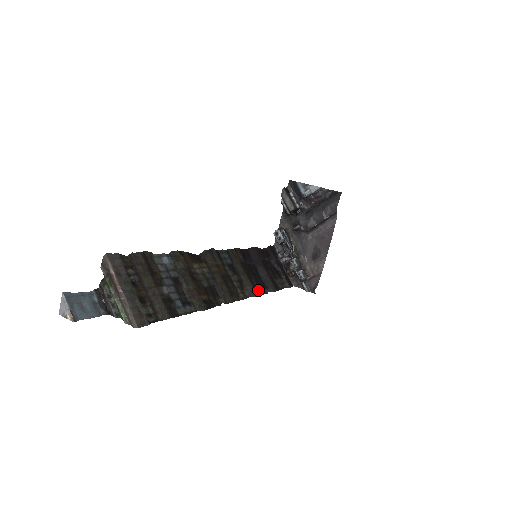
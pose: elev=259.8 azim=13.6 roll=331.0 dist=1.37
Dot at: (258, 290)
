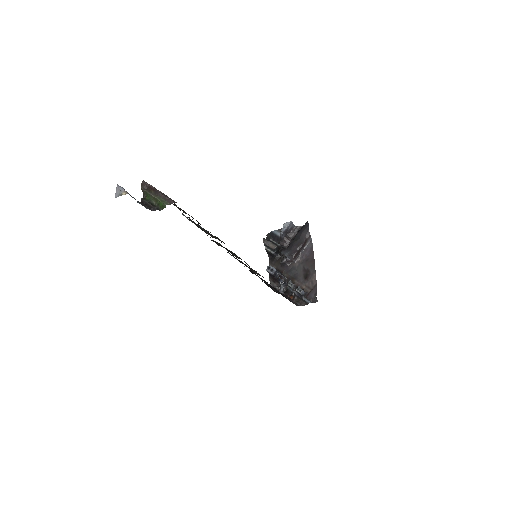
Dot at: occluded
